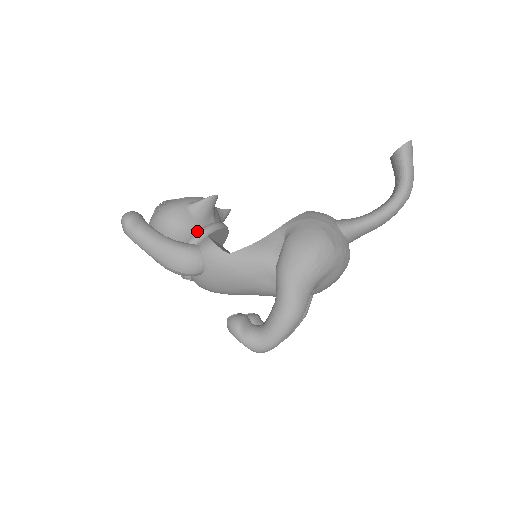
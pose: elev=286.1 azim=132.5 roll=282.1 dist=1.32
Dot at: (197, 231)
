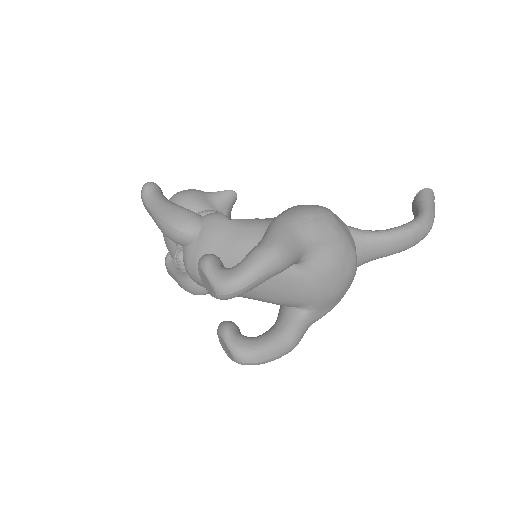
Dot at: occluded
